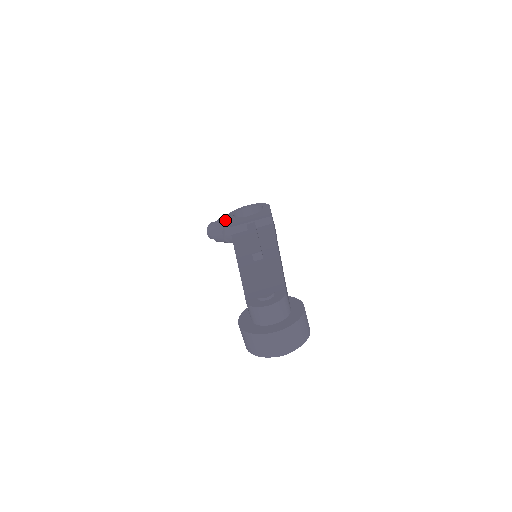
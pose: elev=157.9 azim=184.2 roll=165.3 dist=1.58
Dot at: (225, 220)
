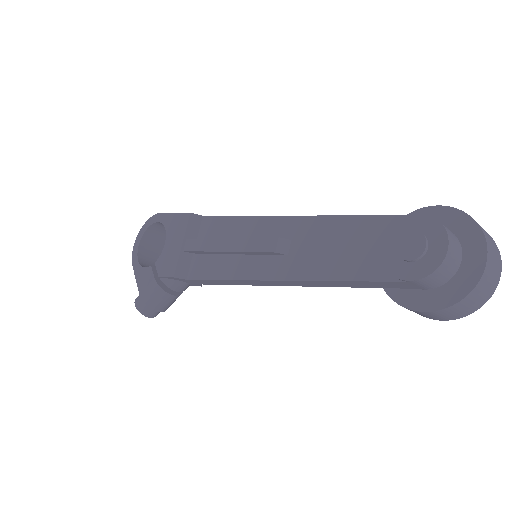
Dot at: (148, 281)
